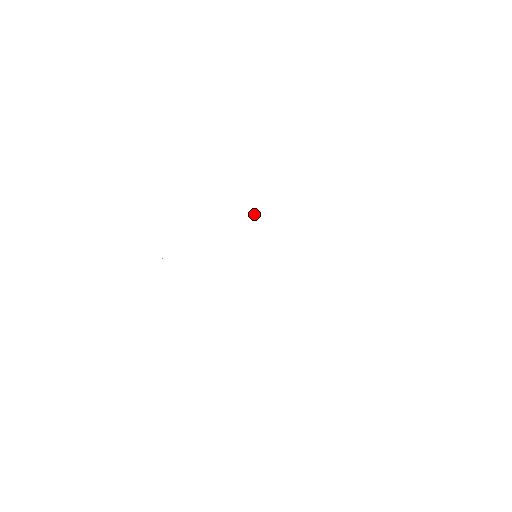
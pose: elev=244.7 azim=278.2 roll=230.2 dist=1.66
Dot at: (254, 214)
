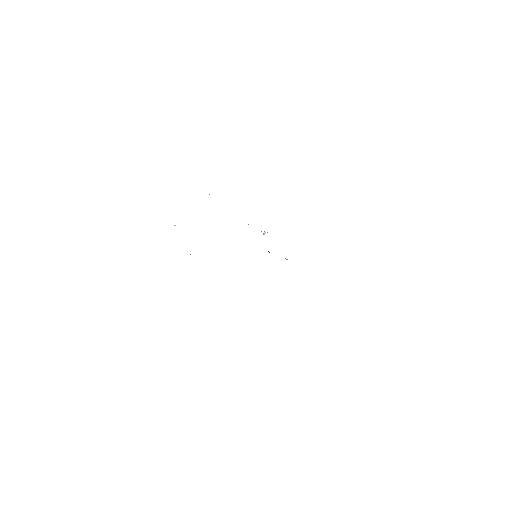
Dot at: (267, 232)
